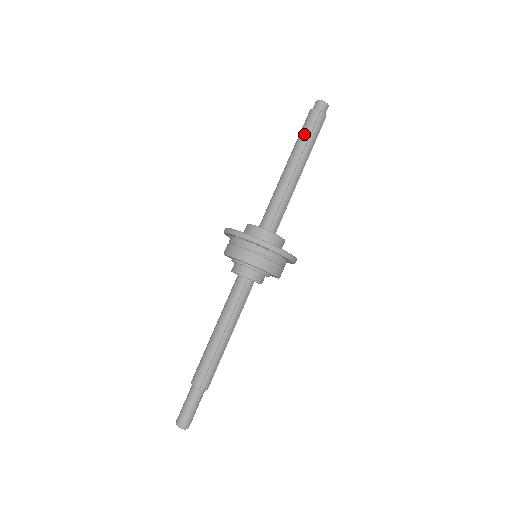
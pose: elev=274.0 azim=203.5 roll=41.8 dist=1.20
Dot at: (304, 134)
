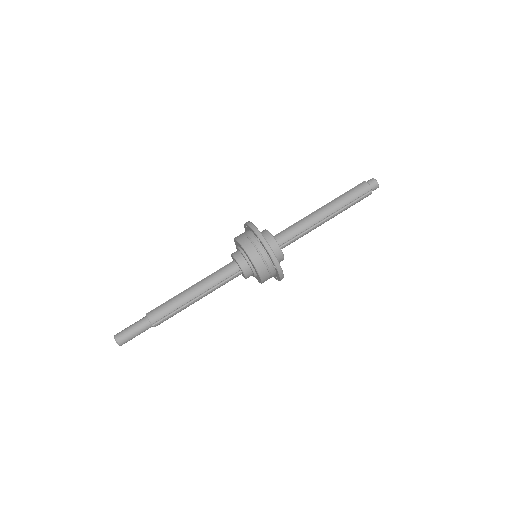
Dot at: (350, 197)
